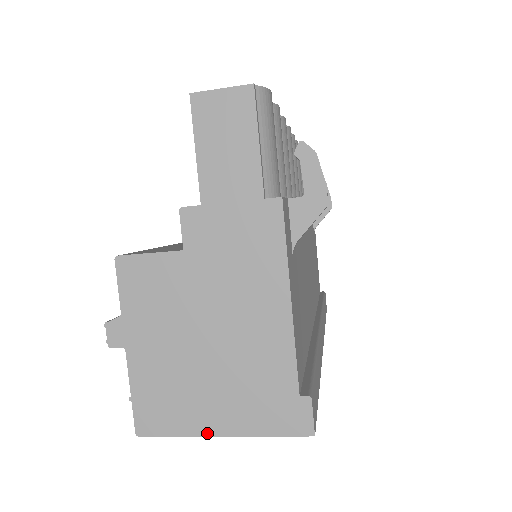
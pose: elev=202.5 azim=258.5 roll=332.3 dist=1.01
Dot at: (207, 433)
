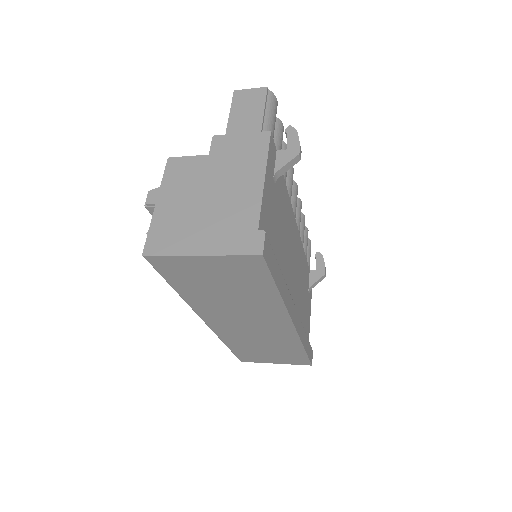
Dot at: (191, 254)
